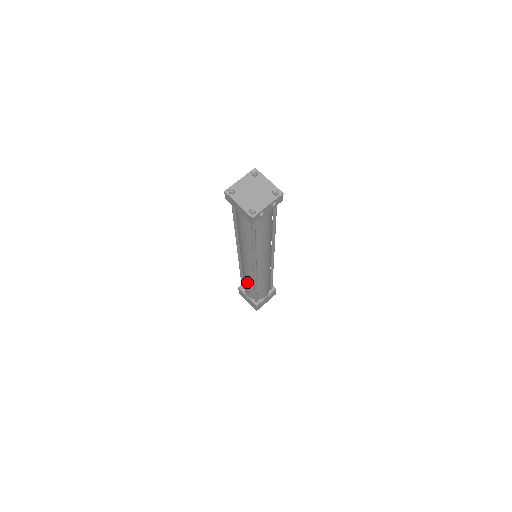
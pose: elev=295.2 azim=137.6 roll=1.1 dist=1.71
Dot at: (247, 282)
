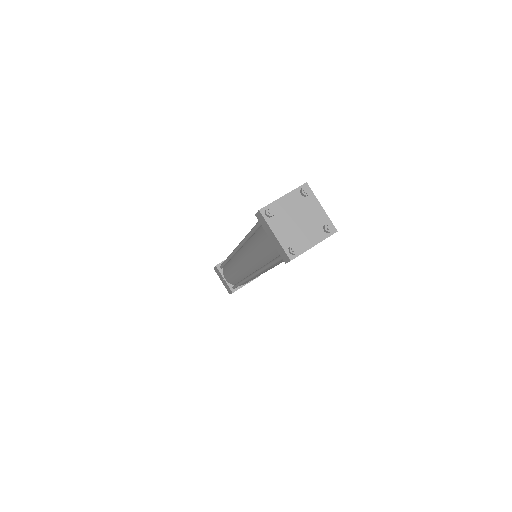
Dot at: (233, 274)
